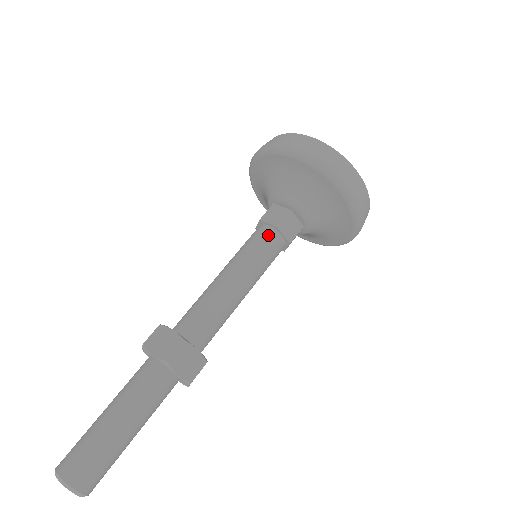
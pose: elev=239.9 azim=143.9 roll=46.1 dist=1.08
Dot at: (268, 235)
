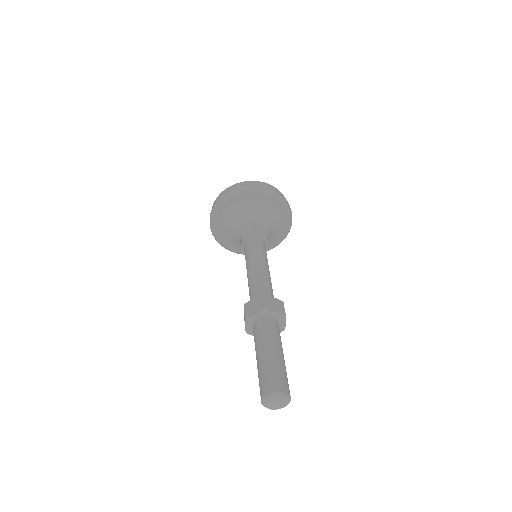
Dot at: (263, 242)
